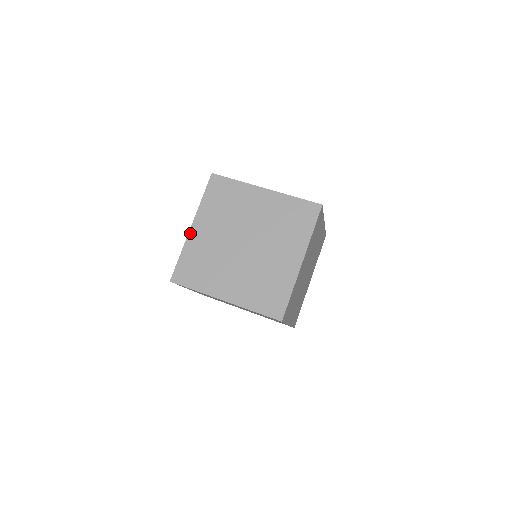
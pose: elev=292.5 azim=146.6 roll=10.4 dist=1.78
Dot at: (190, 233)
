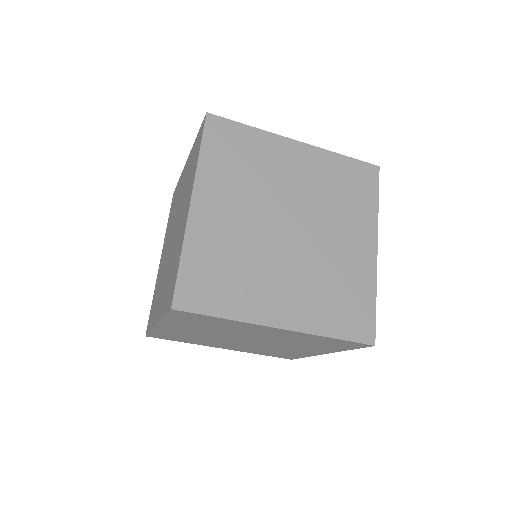
Dot at: occluded
